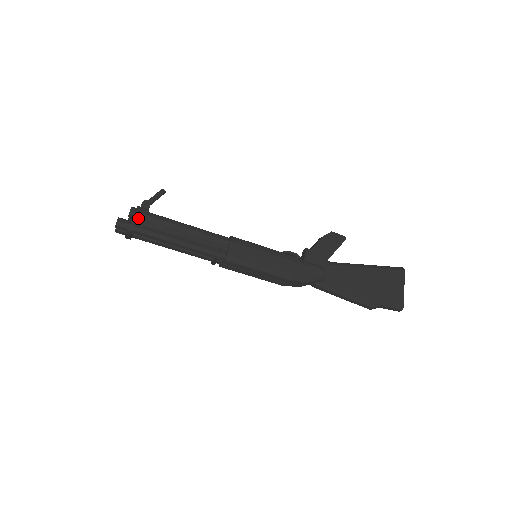
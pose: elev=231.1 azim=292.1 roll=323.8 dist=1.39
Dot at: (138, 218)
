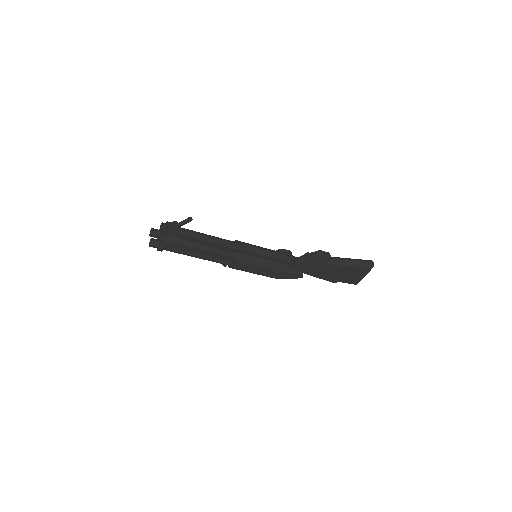
Dot at: (167, 247)
